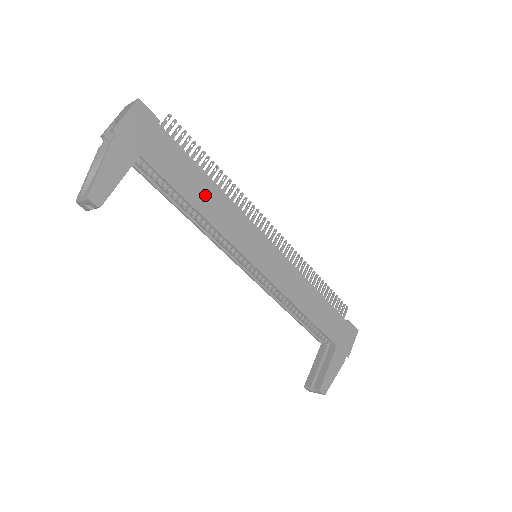
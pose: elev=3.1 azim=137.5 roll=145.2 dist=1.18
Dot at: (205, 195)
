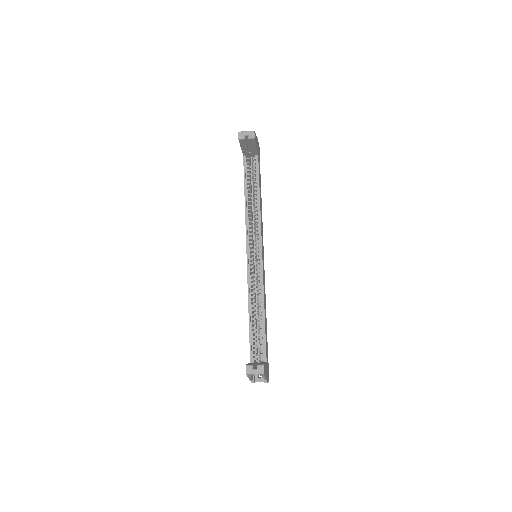
Dot at: occluded
